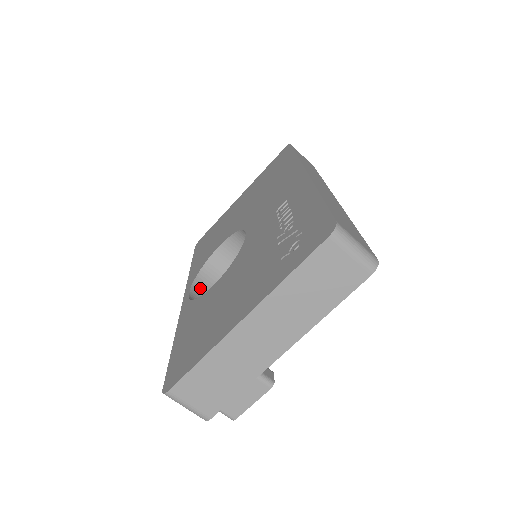
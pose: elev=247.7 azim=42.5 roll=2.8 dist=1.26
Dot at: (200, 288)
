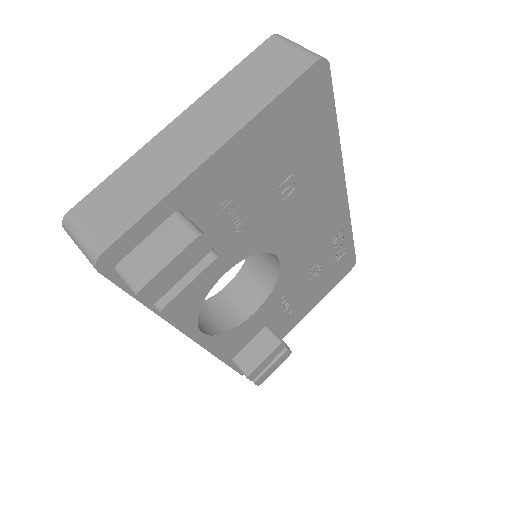
Dot at: occluded
